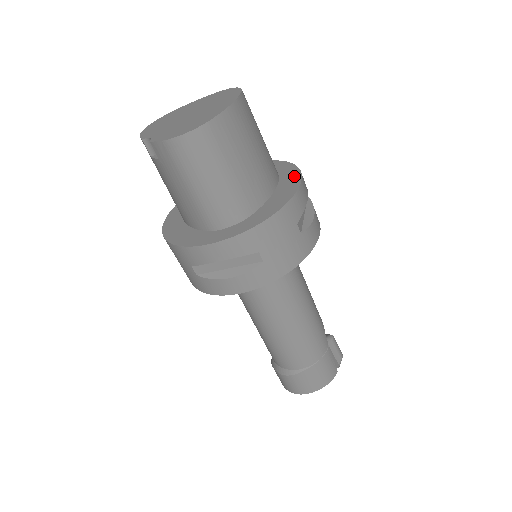
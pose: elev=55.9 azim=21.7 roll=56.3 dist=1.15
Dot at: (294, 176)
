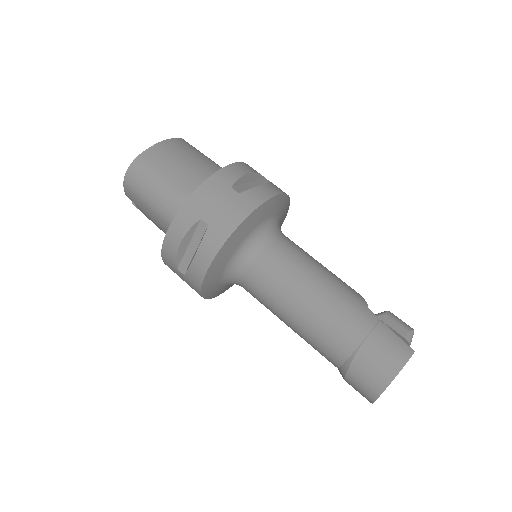
Dot at: occluded
